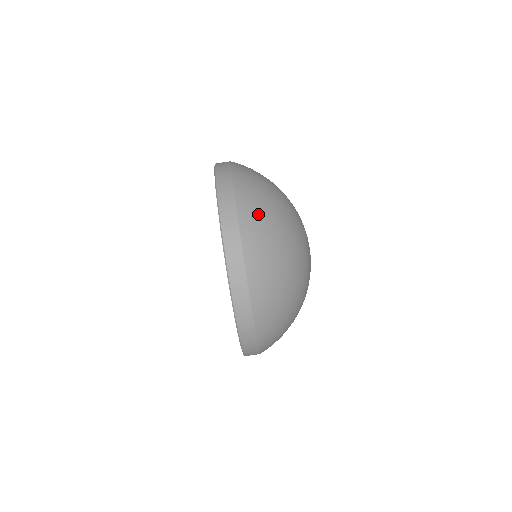
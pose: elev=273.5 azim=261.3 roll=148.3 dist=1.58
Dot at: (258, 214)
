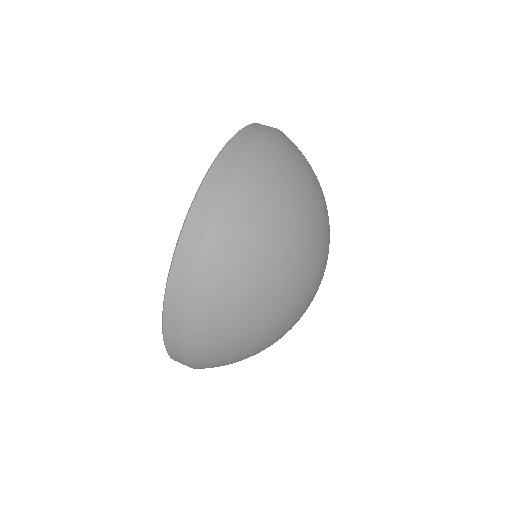
Dot at: (263, 183)
